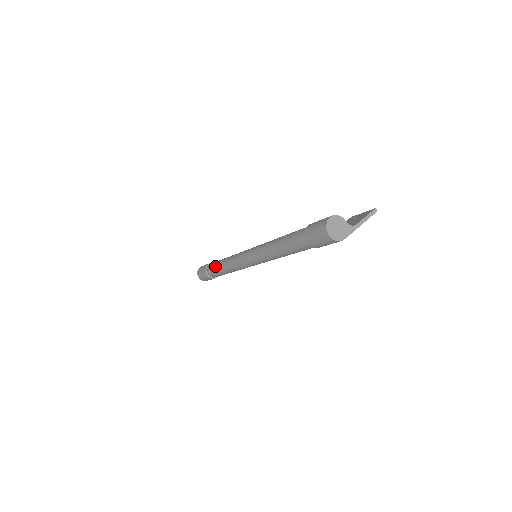
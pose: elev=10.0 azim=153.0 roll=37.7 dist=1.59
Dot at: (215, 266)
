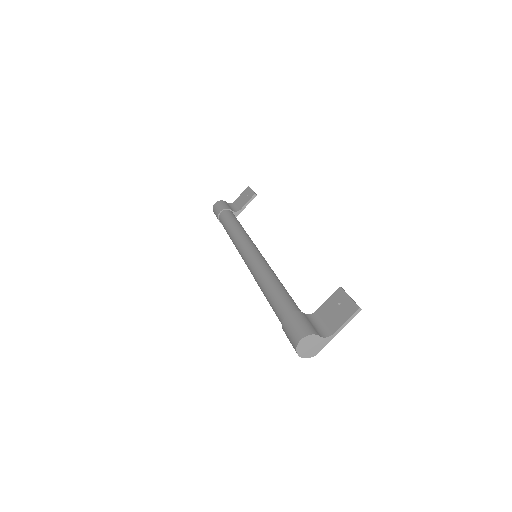
Dot at: occluded
